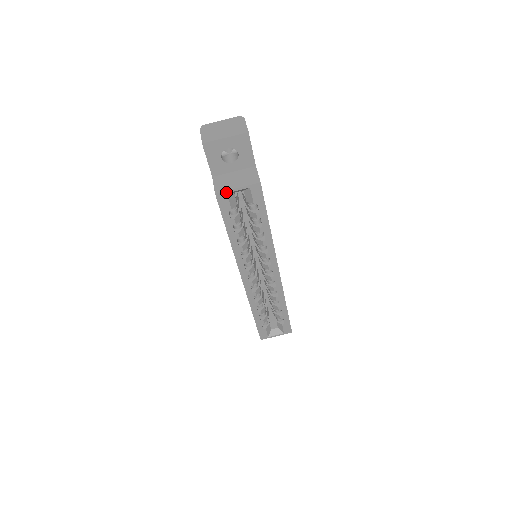
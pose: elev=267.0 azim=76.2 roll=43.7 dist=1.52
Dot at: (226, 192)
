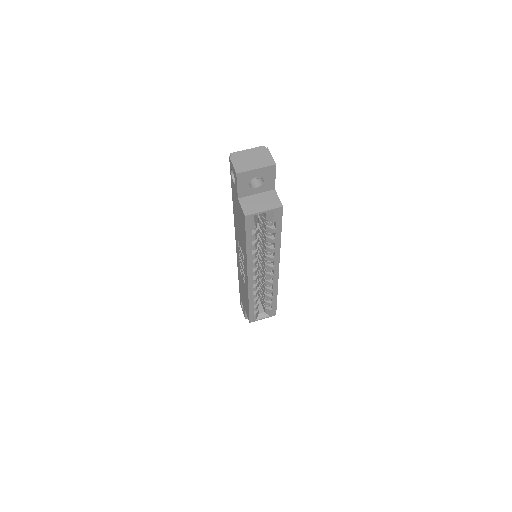
Dot at: (254, 214)
